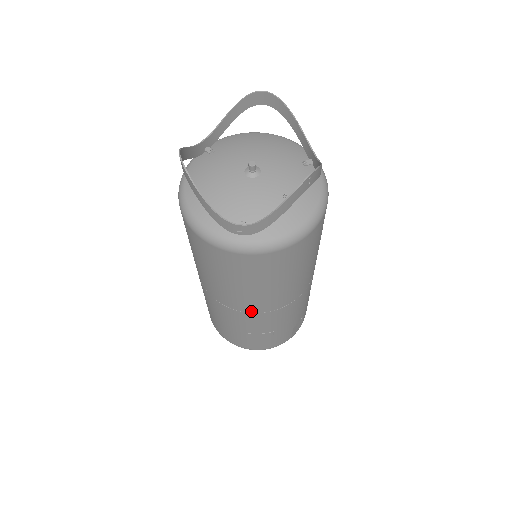
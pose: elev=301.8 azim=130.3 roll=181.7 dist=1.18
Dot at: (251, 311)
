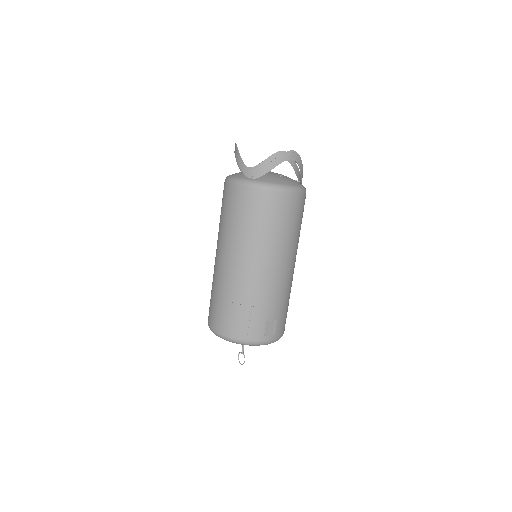
Dot at: (242, 263)
